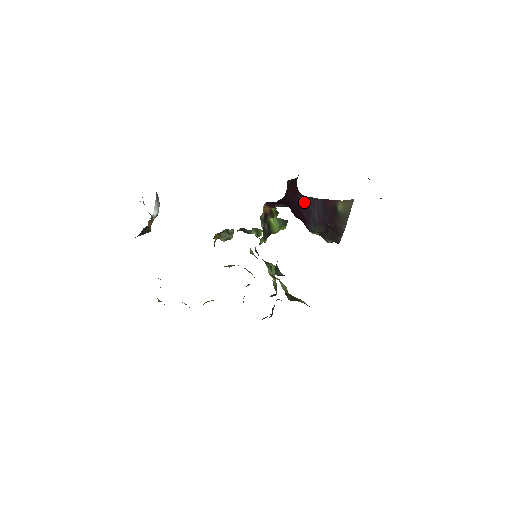
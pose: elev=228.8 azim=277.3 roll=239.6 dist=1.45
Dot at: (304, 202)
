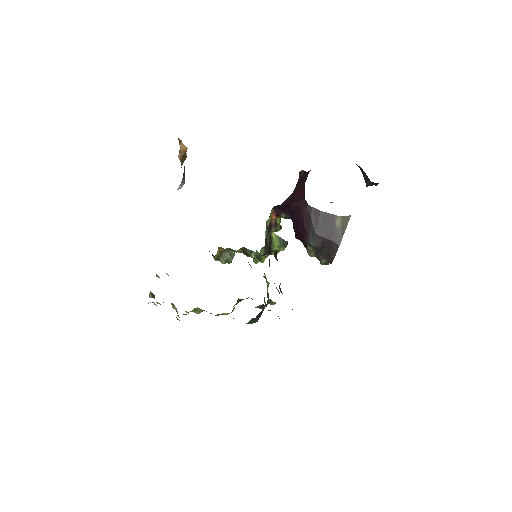
Dot at: (307, 211)
